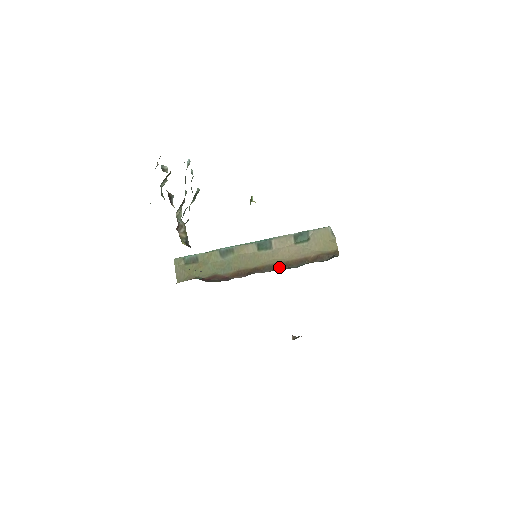
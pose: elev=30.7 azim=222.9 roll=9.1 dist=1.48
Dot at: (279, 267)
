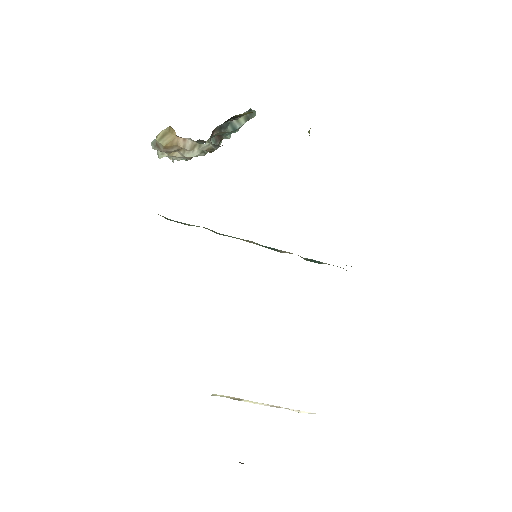
Dot at: occluded
